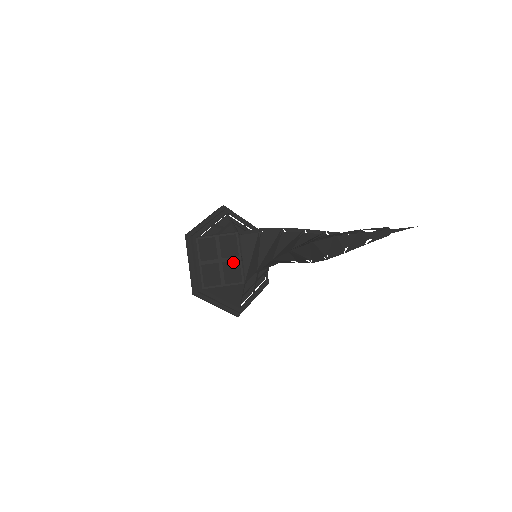
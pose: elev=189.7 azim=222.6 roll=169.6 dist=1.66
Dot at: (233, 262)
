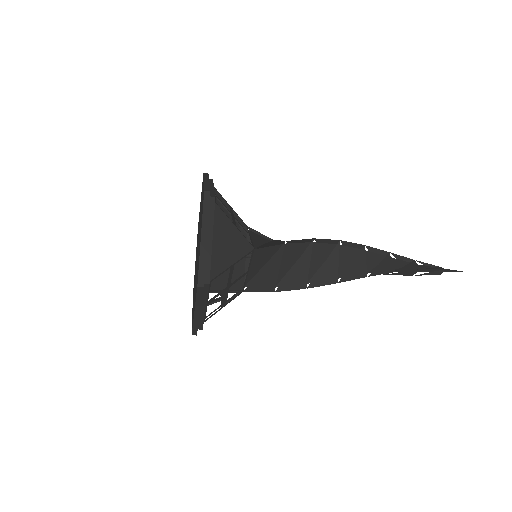
Dot at: occluded
